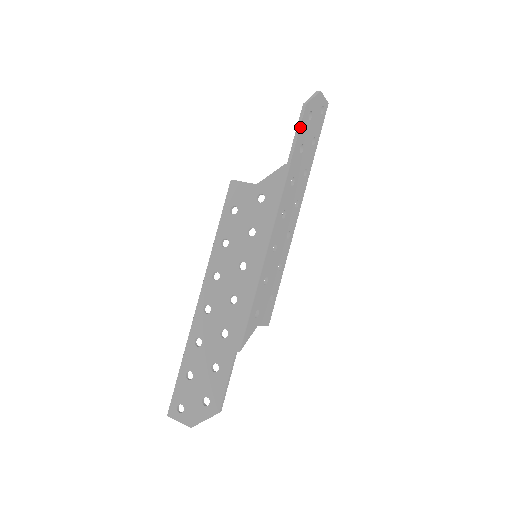
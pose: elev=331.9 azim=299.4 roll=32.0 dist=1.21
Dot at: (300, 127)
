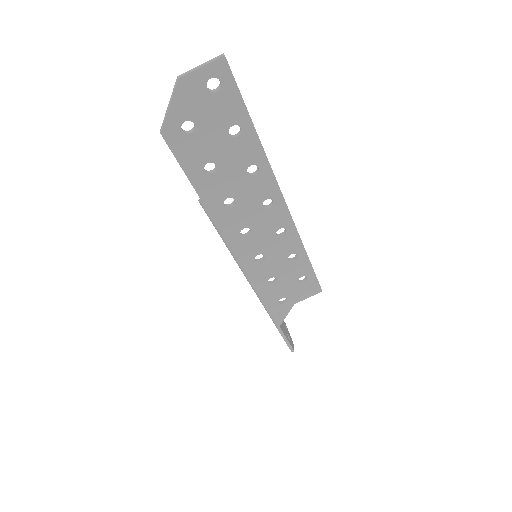
Dot at: (178, 160)
